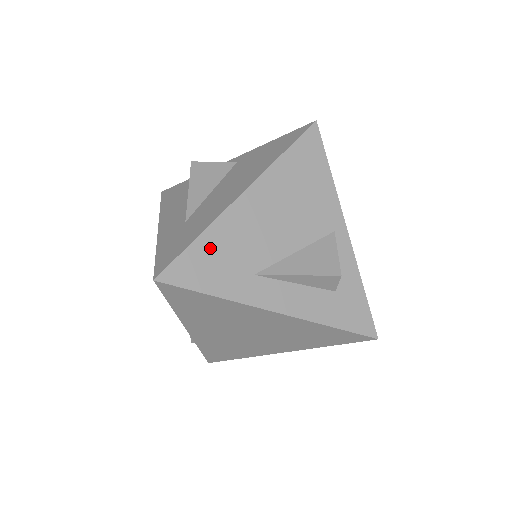
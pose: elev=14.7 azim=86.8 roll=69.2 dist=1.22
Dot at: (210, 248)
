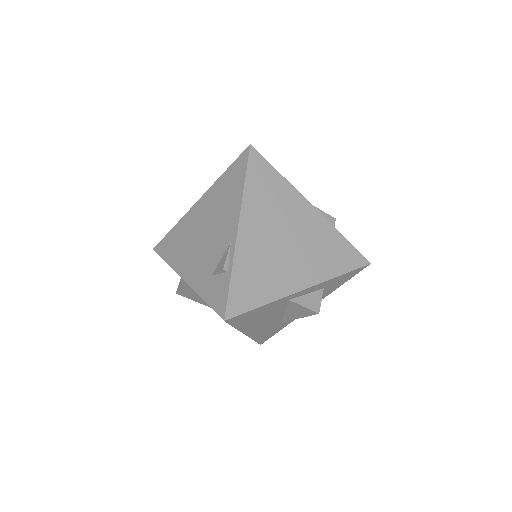
Dot at: occluded
